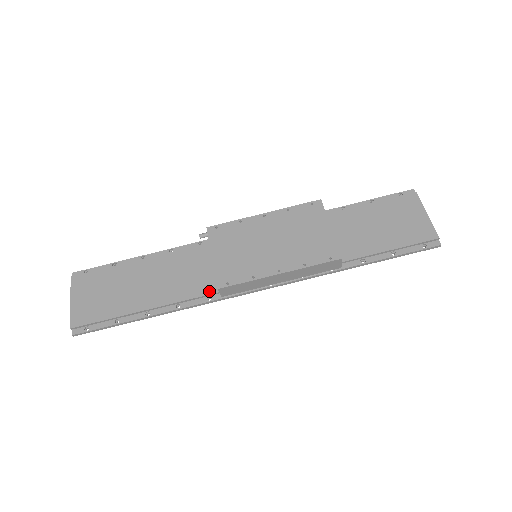
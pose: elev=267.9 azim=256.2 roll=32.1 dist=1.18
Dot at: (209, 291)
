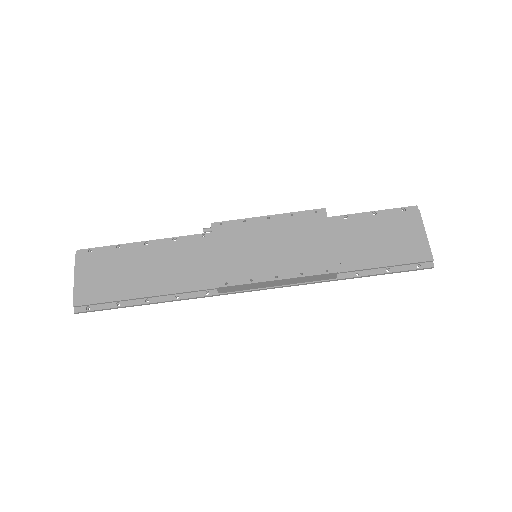
Dot at: (208, 286)
